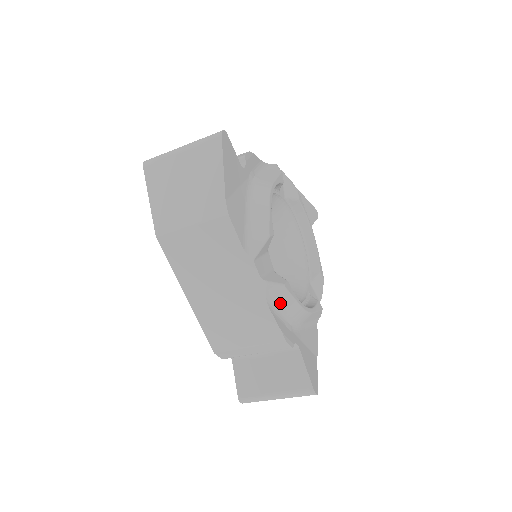
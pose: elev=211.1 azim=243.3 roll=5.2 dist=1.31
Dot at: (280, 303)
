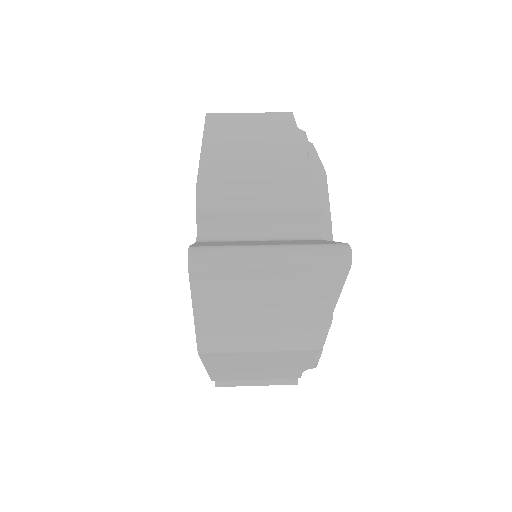
Dot at: occluded
